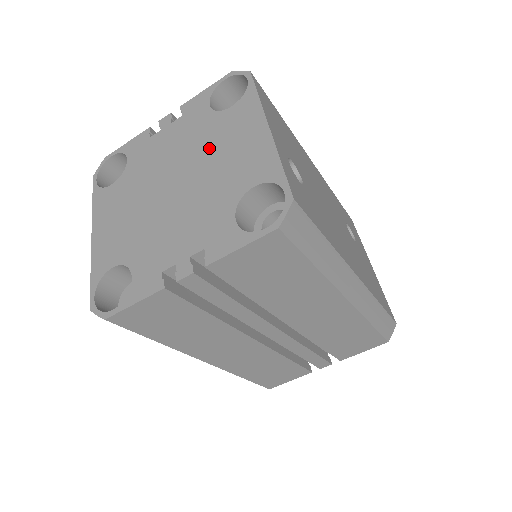
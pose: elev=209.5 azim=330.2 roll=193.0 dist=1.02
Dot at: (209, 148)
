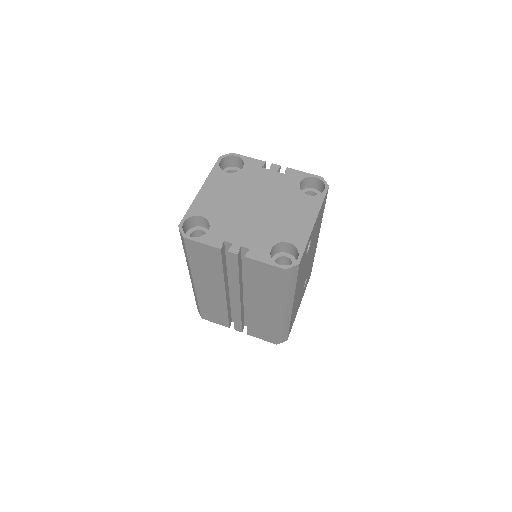
Dot at: (284, 205)
